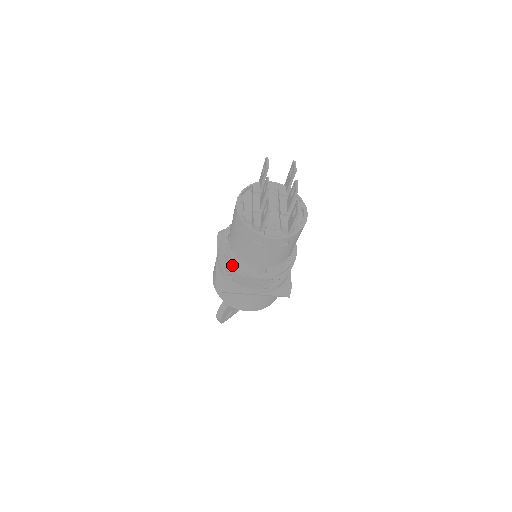
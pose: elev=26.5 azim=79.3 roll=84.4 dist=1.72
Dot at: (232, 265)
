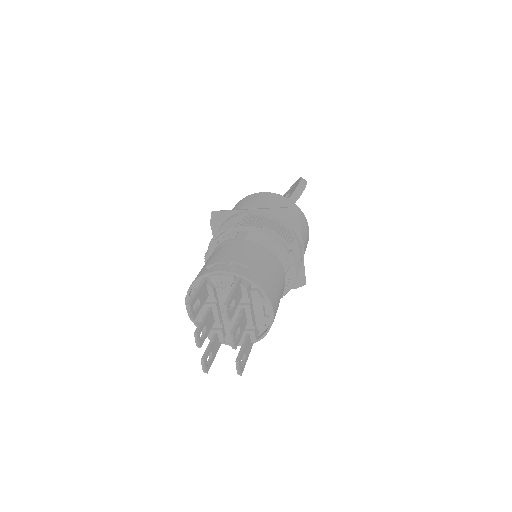
Dot at: occluded
